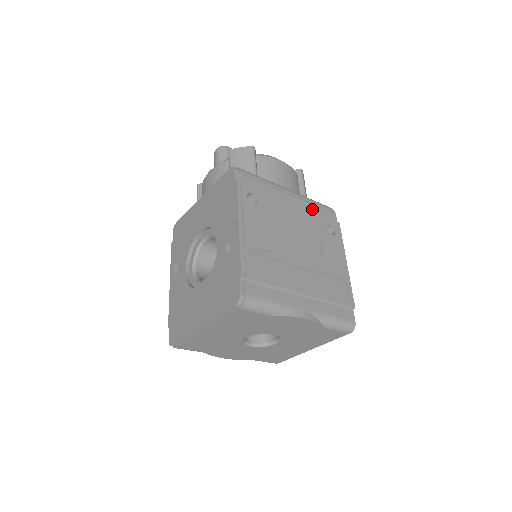
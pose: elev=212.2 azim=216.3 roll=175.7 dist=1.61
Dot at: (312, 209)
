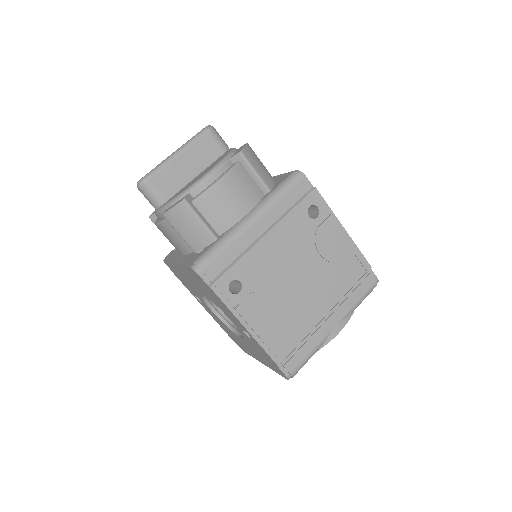
Dot at: (284, 209)
